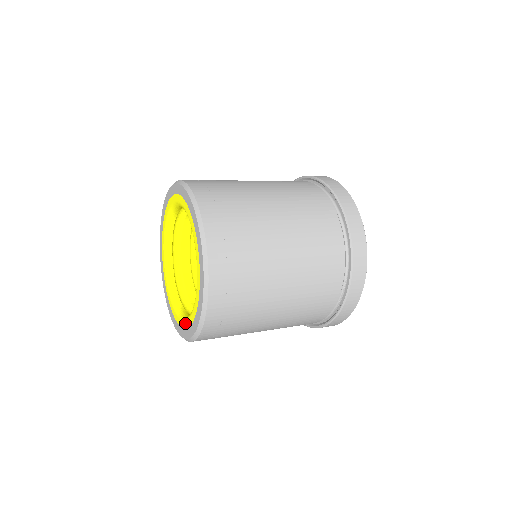
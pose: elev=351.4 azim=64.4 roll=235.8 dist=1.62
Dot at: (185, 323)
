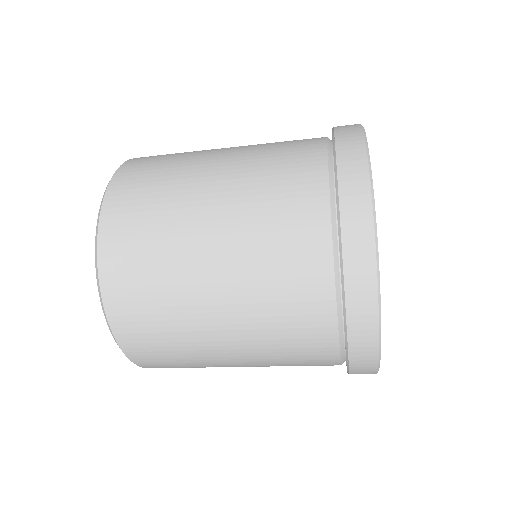
Dot at: occluded
